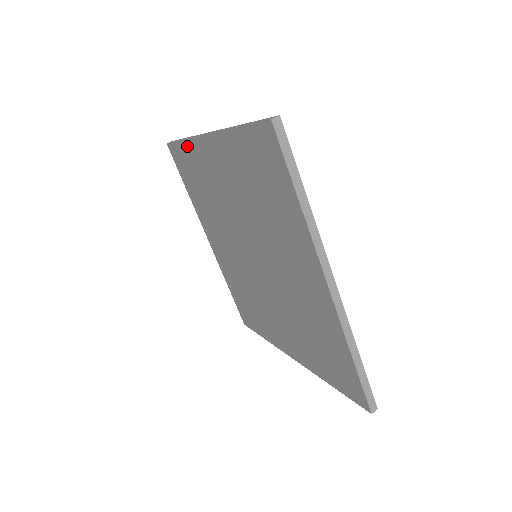
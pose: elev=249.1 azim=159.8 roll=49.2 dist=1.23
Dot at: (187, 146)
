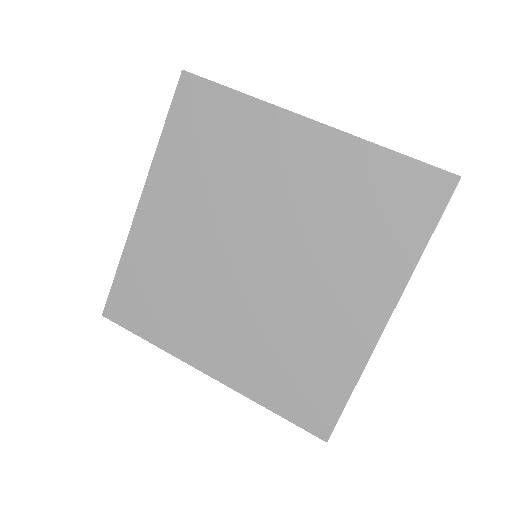
Dot at: (127, 259)
